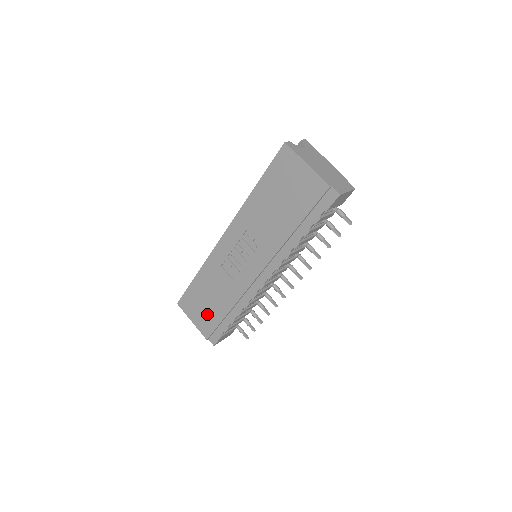
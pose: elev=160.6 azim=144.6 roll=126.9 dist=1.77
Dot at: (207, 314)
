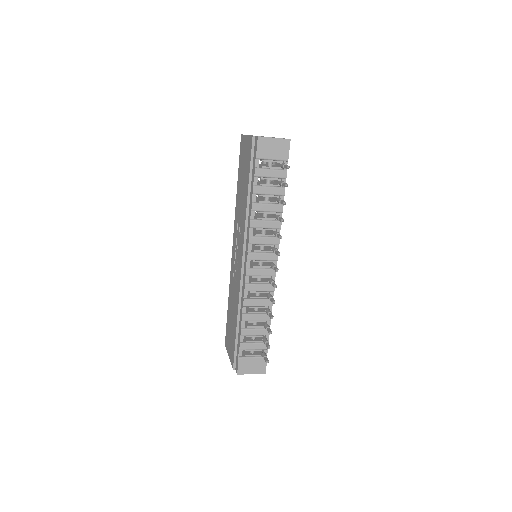
Dot at: (232, 337)
